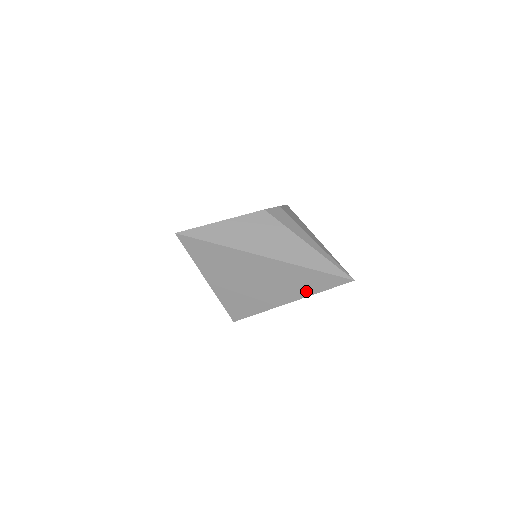
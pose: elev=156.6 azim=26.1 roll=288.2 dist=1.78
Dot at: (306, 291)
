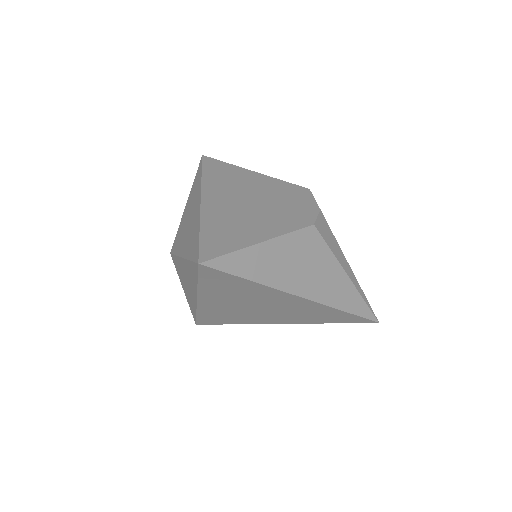
Dot at: (318, 321)
